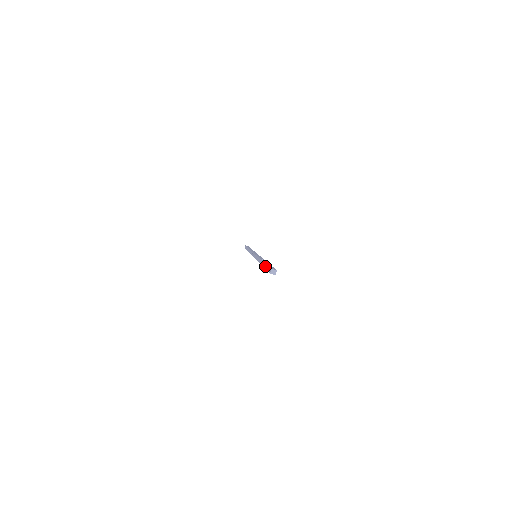
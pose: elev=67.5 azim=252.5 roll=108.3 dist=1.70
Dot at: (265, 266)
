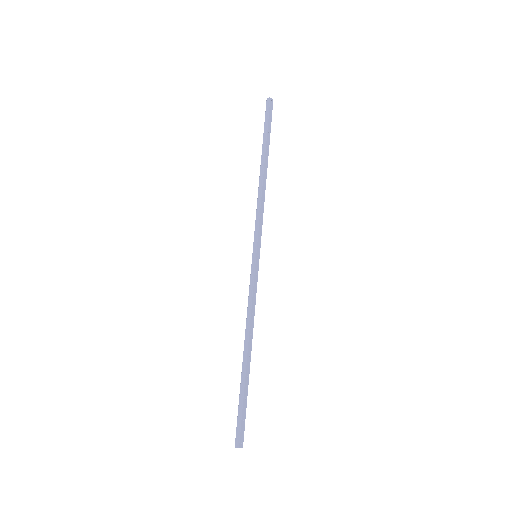
Dot at: (241, 395)
